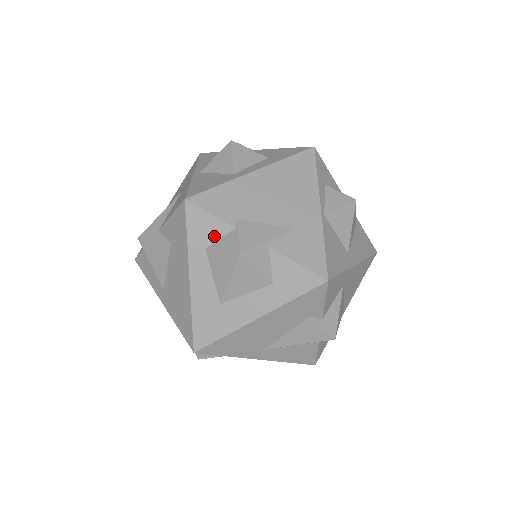
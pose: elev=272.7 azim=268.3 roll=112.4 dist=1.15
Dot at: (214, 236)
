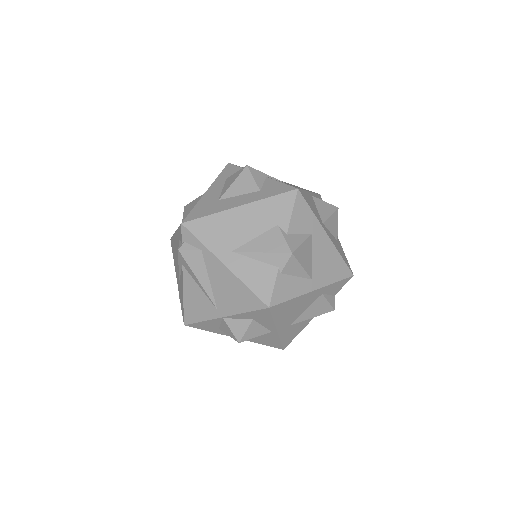
Dot at: occluded
